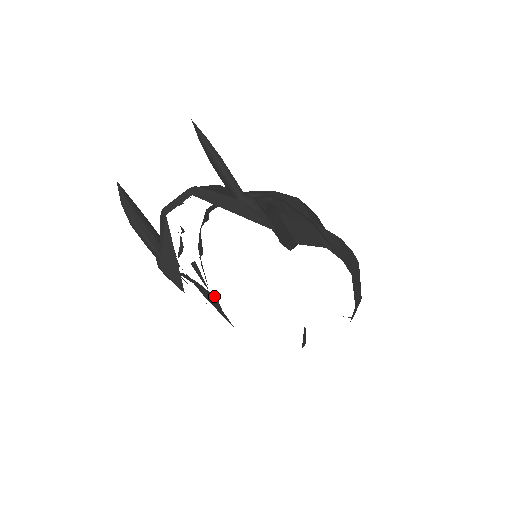
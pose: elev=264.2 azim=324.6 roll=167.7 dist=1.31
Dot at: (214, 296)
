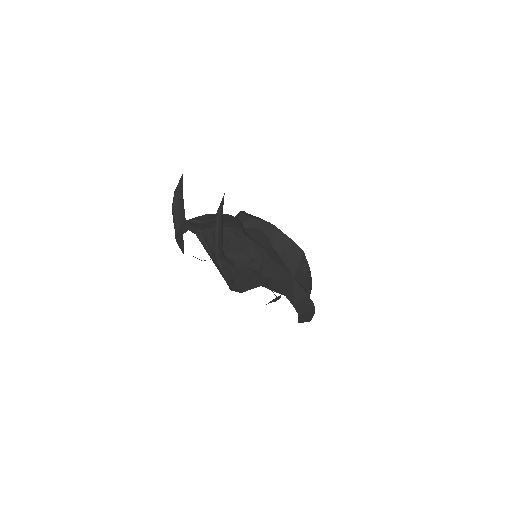
Dot at: occluded
